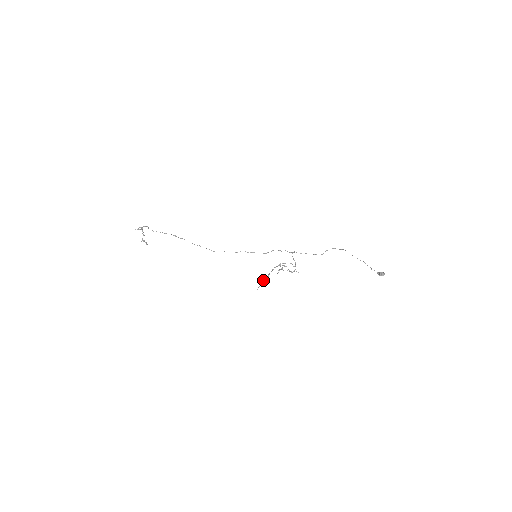
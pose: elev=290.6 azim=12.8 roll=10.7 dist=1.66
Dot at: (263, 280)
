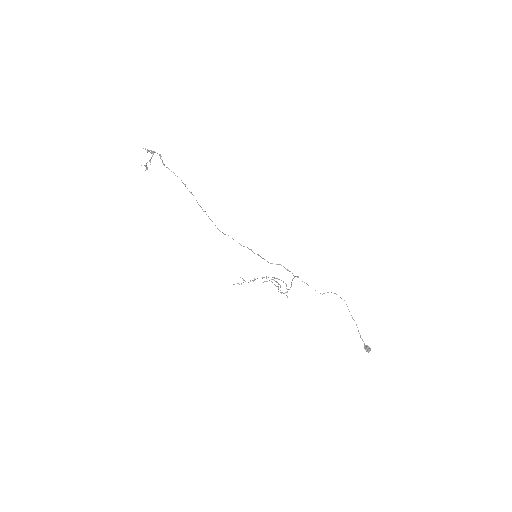
Dot at: occluded
